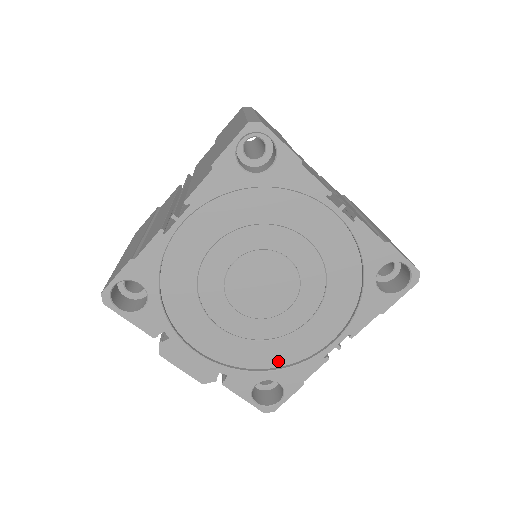
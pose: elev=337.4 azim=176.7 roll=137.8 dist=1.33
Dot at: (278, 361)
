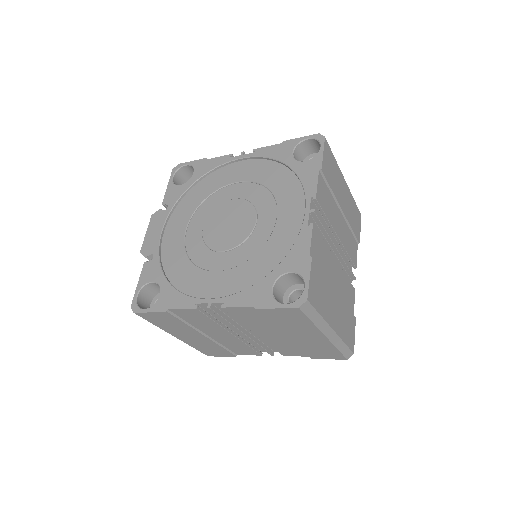
Dot at: (178, 281)
